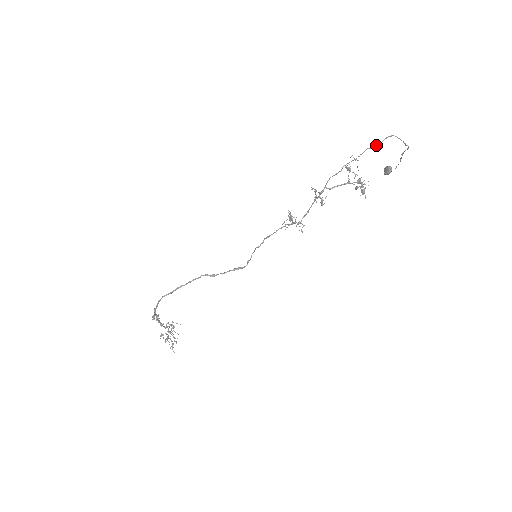
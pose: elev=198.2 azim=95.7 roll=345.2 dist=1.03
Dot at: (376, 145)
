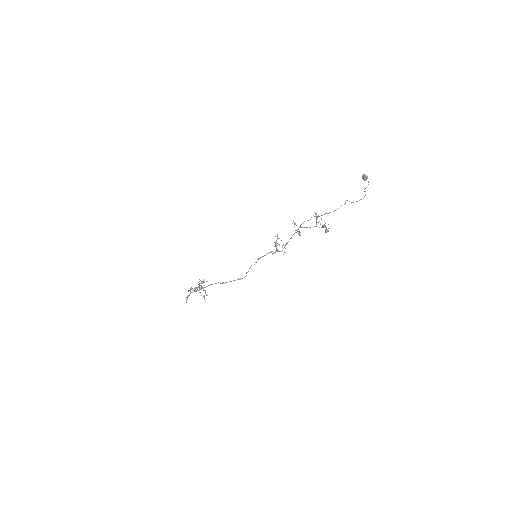
Dot at: occluded
